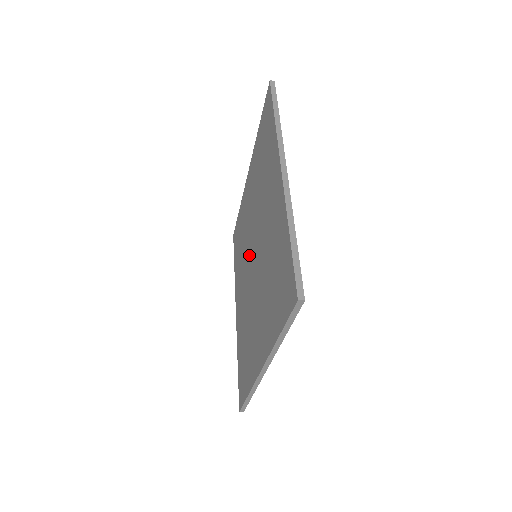
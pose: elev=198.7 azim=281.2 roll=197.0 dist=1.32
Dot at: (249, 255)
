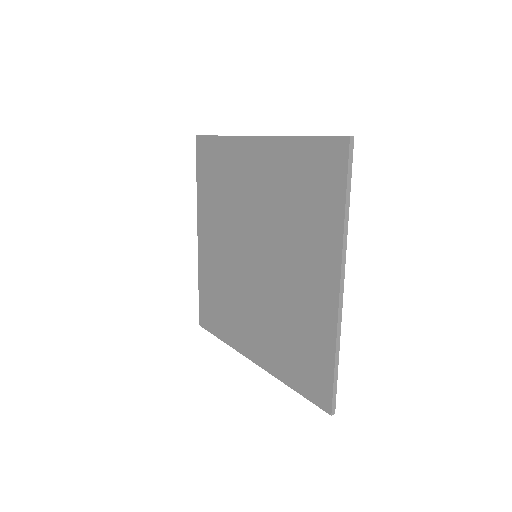
Dot at: (243, 238)
